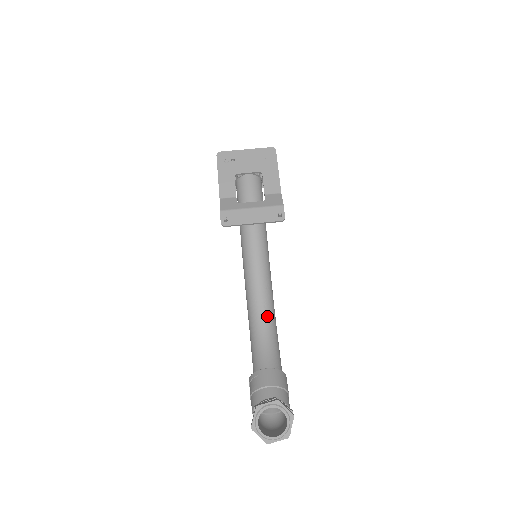
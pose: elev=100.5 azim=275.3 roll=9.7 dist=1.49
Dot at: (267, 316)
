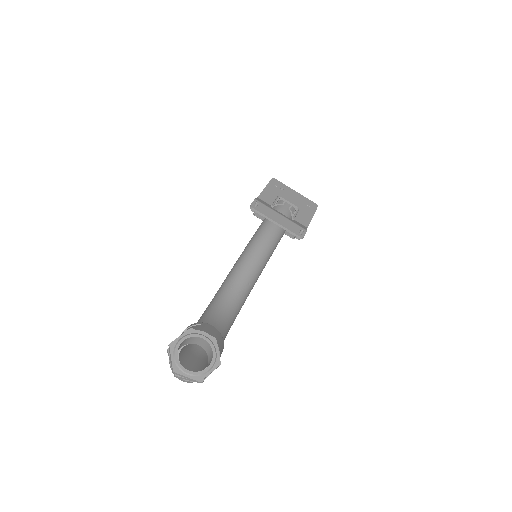
Dot at: (235, 301)
